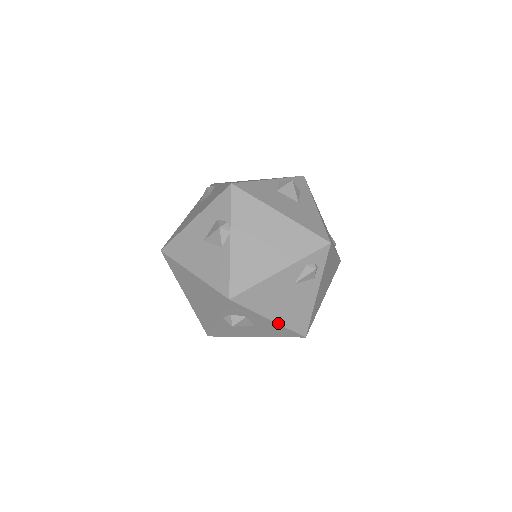
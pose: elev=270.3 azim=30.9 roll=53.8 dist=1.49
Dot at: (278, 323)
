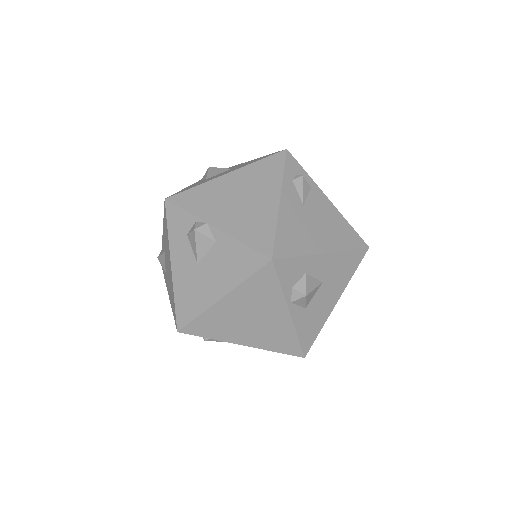
Dot at: (334, 251)
